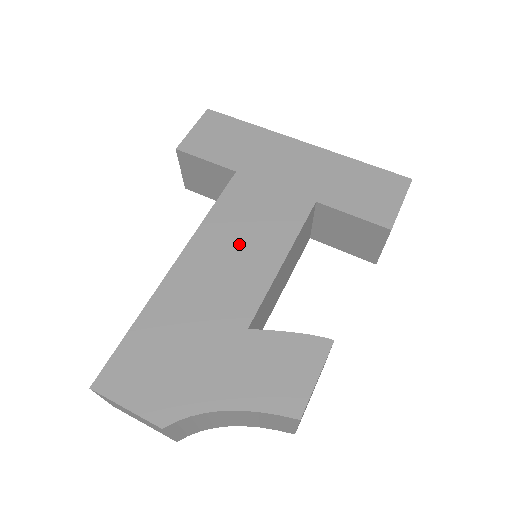
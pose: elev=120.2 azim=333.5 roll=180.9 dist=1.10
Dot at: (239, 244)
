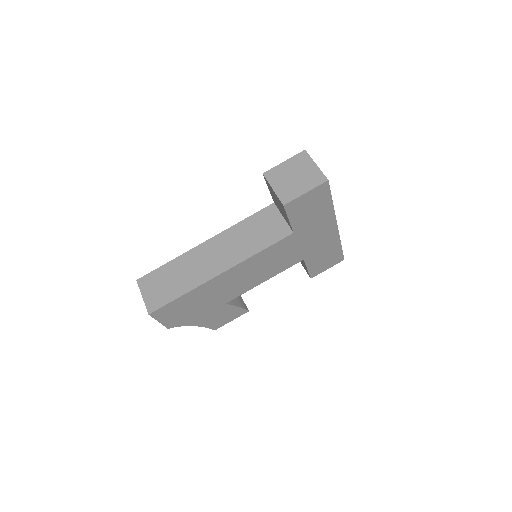
Dot at: (256, 271)
